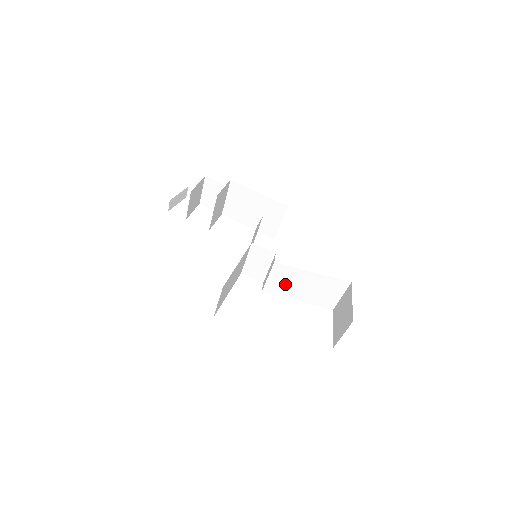
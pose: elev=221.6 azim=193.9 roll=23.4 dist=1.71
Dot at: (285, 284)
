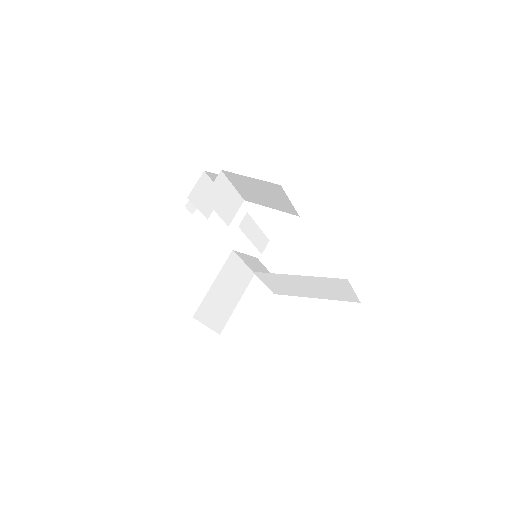
Dot at: (285, 286)
